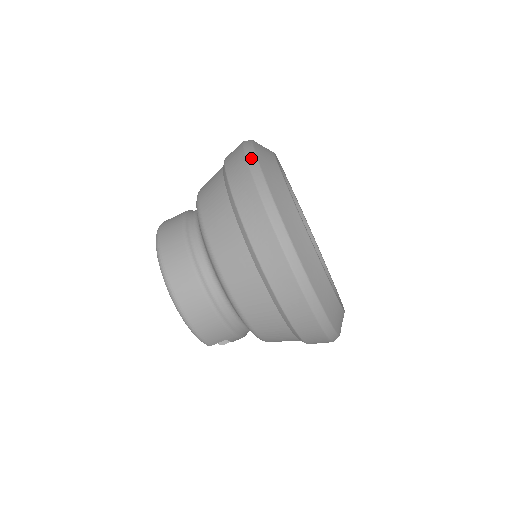
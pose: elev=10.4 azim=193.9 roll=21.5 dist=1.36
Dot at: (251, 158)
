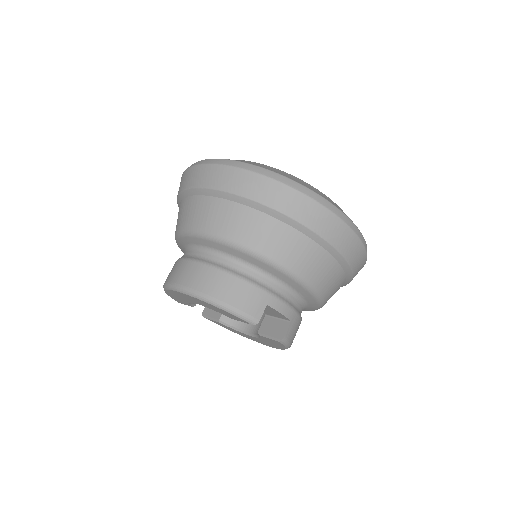
Dot at: occluded
